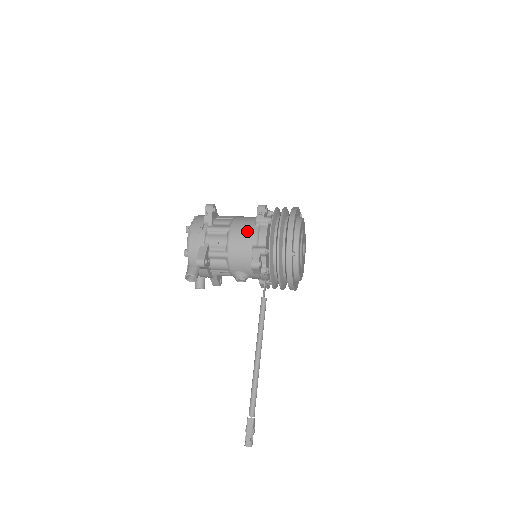
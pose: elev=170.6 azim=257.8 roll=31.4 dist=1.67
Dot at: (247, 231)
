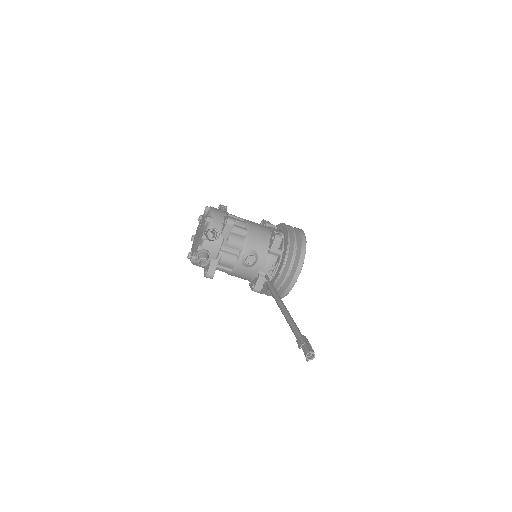
Dot at: occluded
